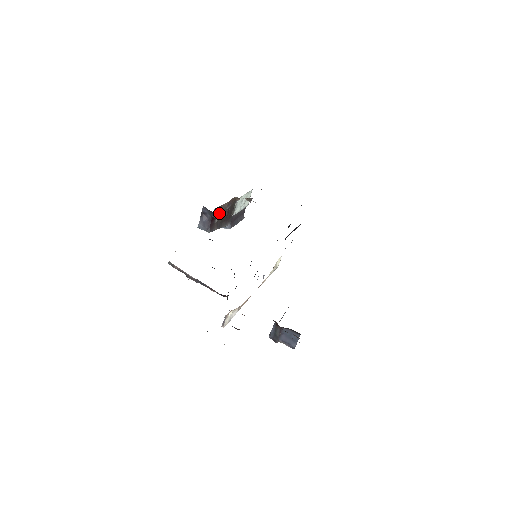
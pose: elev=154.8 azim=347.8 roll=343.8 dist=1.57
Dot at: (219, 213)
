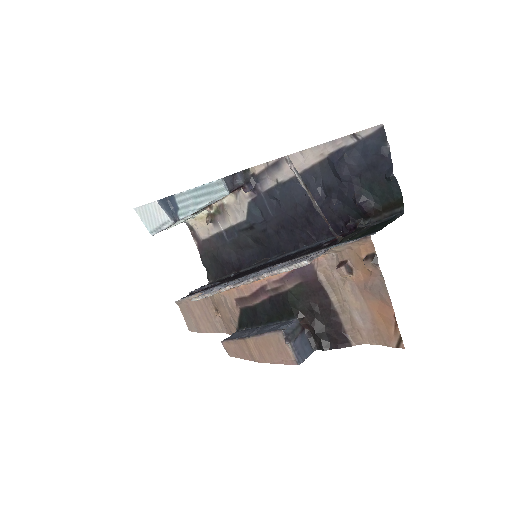
Dot at: occluded
